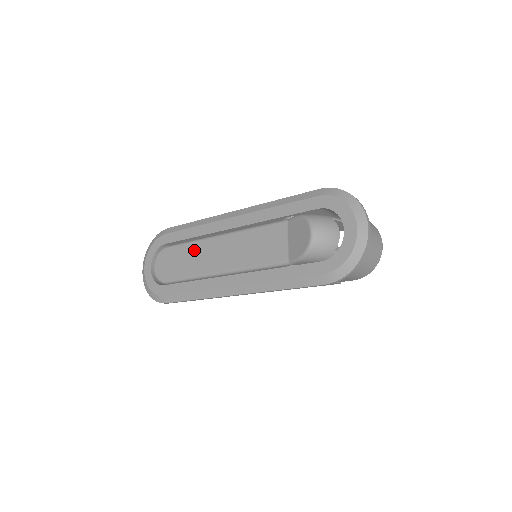
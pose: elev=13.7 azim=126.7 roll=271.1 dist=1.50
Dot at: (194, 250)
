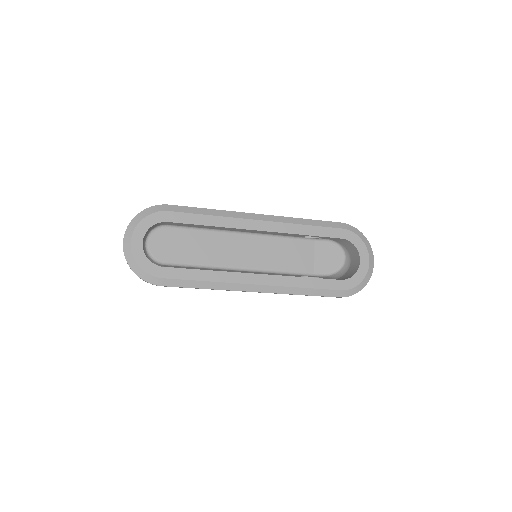
Dot at: (210, 239)
